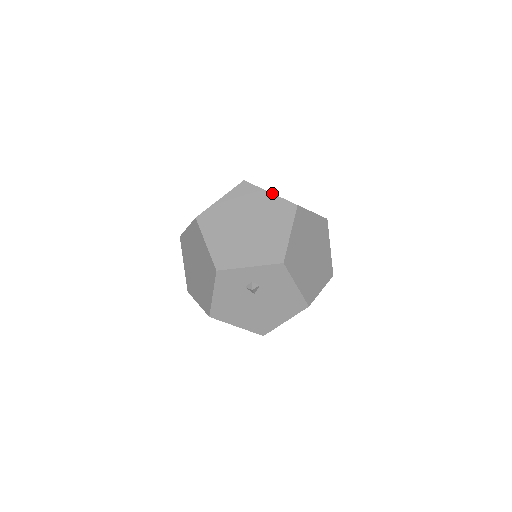
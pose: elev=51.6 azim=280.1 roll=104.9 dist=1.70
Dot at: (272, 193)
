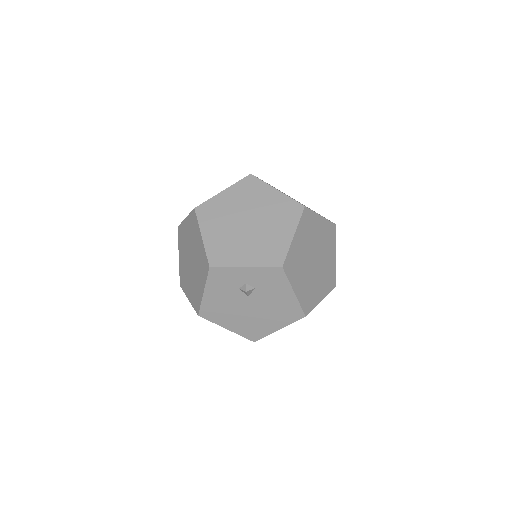
Dot at: occluded
